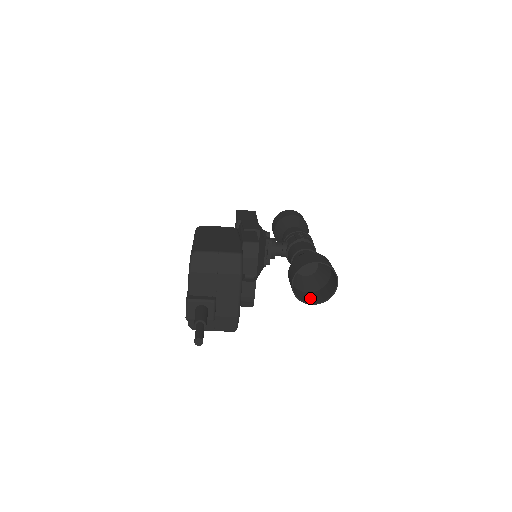
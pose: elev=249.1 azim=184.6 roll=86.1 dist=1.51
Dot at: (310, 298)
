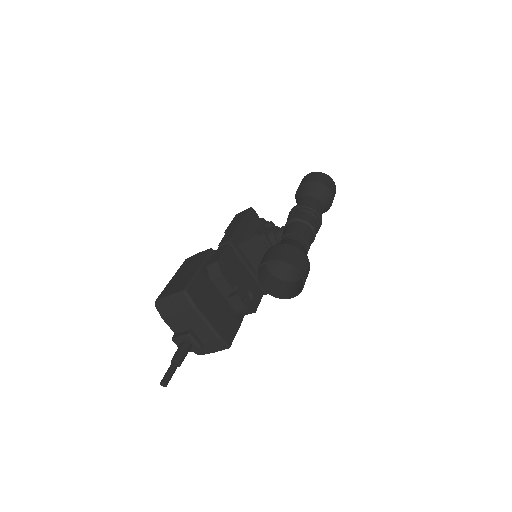
Dot at: (294, 289)
